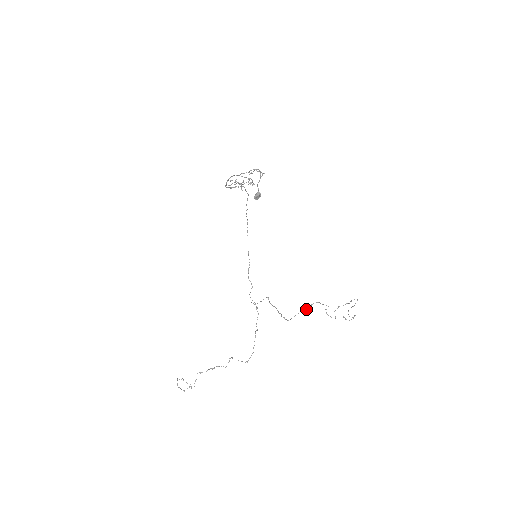
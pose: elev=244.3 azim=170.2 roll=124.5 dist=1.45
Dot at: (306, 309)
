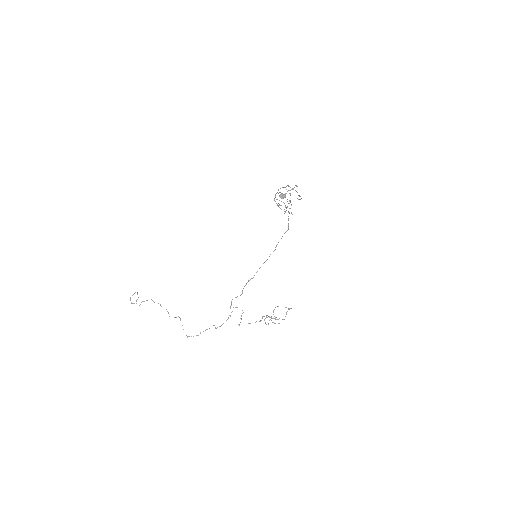
Dot at: occluded
